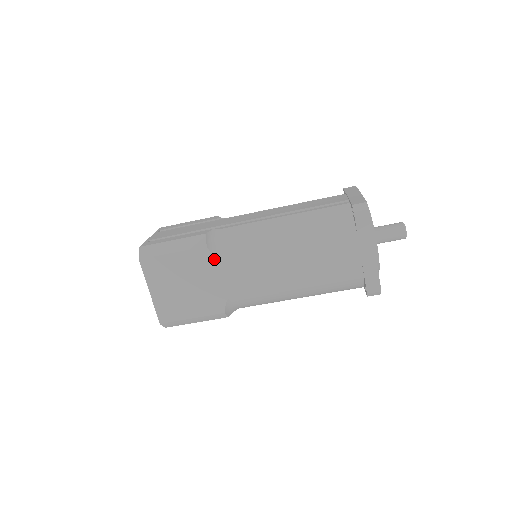
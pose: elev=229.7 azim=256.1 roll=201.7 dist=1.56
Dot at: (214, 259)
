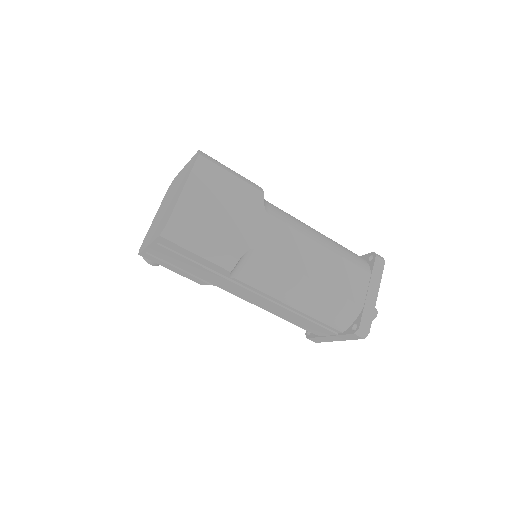
Dot at: (263, 207)
